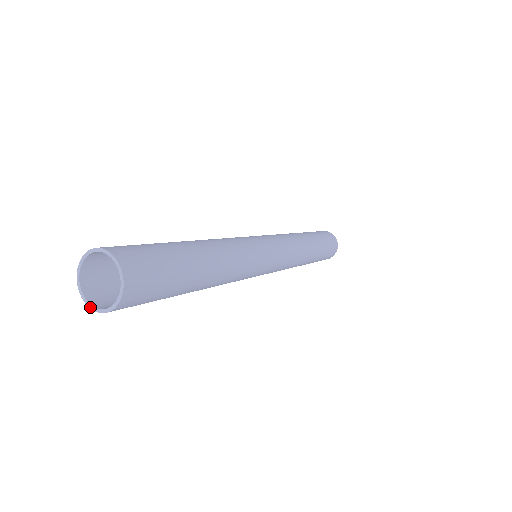
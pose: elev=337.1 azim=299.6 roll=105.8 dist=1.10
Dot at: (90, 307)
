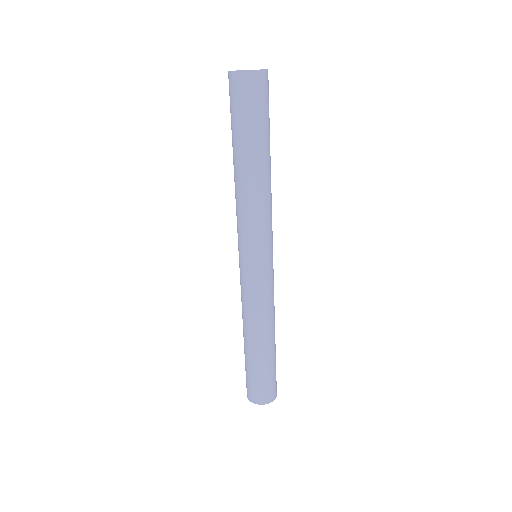
Dot at: (241, 70)
